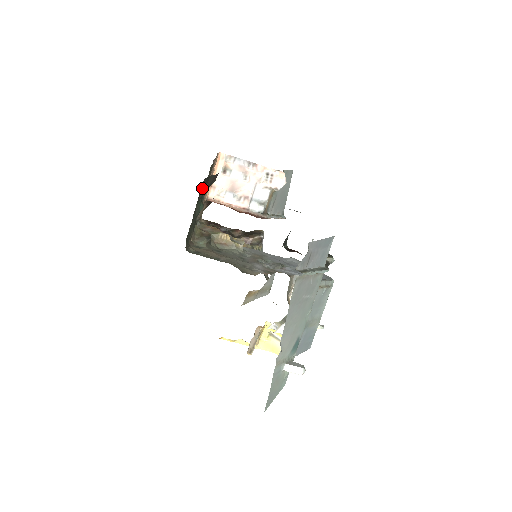
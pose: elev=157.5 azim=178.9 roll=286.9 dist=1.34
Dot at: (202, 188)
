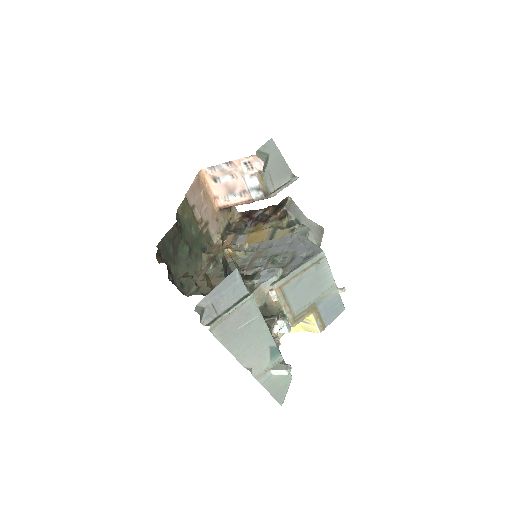
Dot at: (163, 249)
